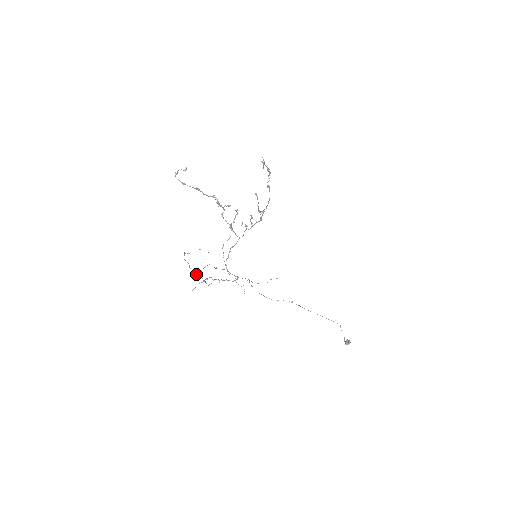
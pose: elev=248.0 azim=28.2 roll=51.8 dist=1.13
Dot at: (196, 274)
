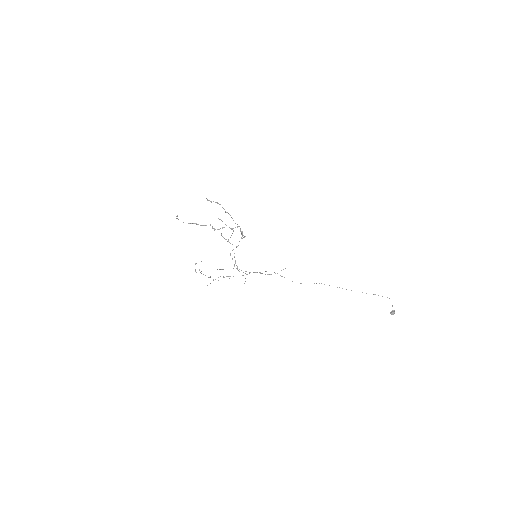
Dot at: occluded
